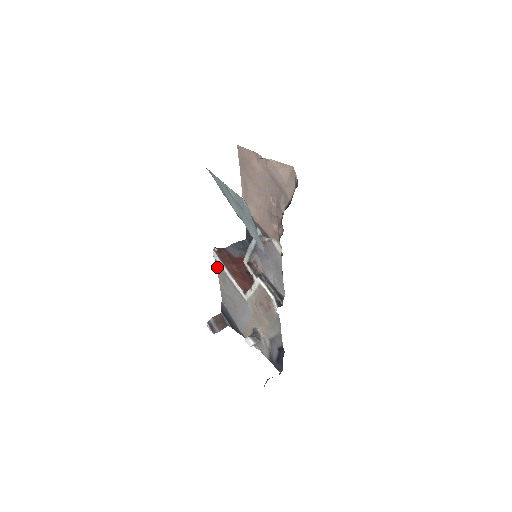
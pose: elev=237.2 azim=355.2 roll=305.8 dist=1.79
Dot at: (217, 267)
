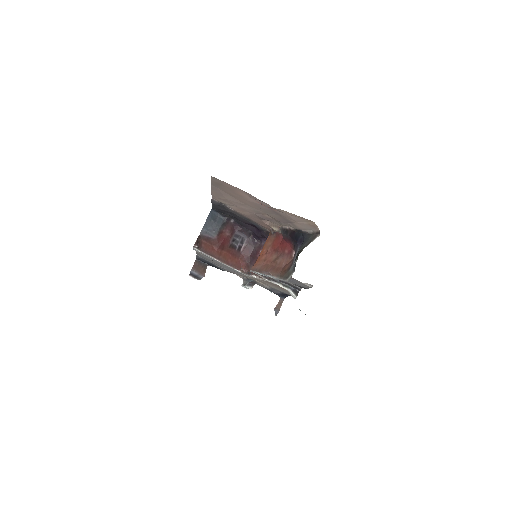
Dot at: occluded
